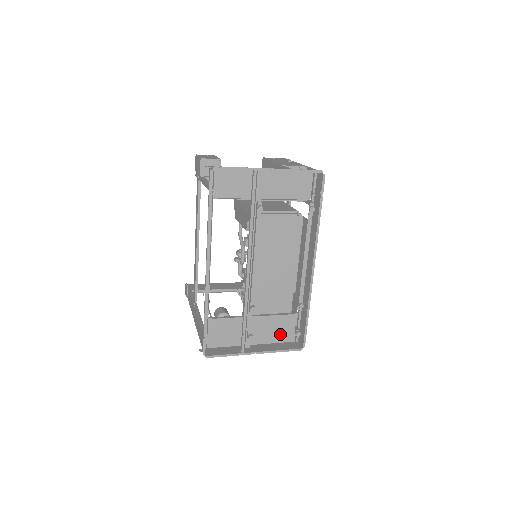
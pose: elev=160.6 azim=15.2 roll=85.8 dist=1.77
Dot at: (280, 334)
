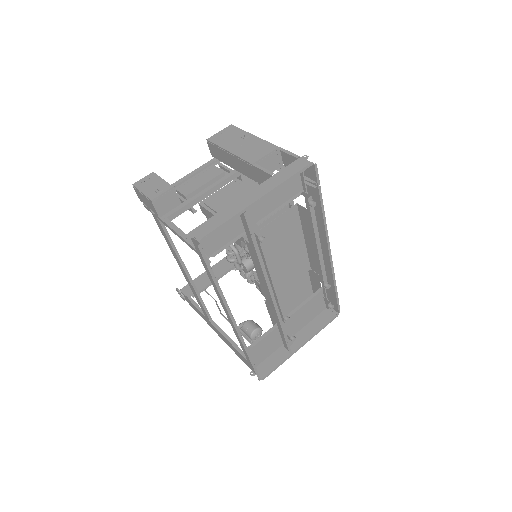
Dot at: (312, 312)
